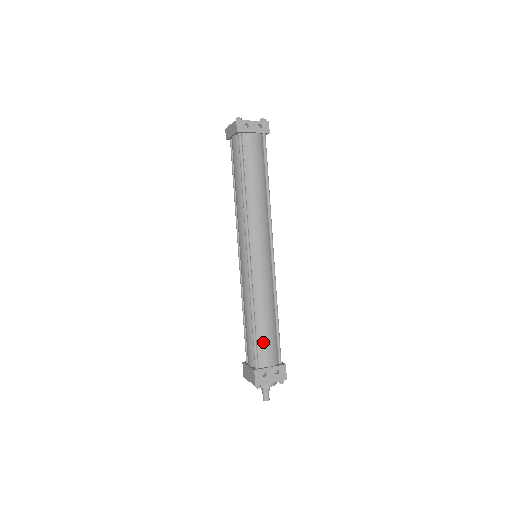
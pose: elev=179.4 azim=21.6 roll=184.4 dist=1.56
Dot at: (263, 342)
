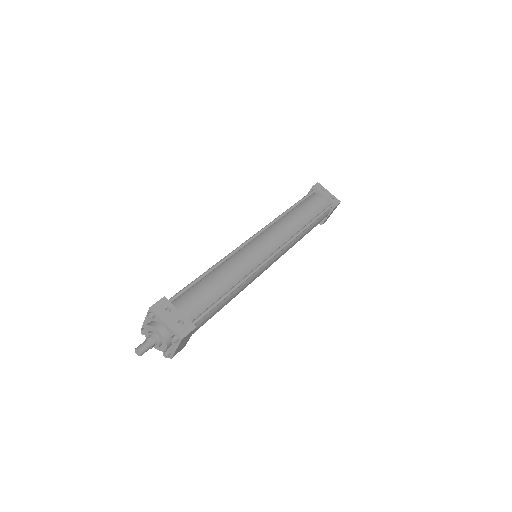
Dot at: (197, 291)
